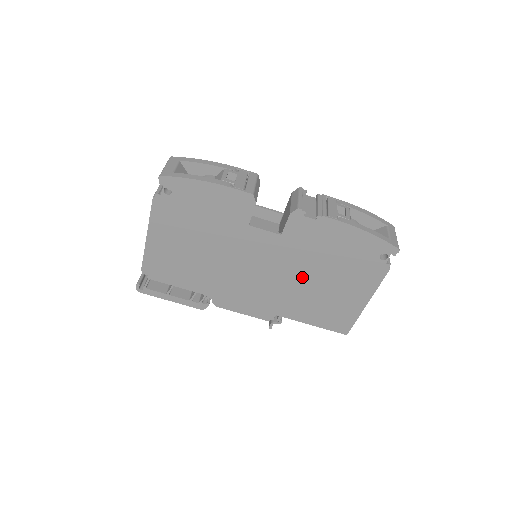
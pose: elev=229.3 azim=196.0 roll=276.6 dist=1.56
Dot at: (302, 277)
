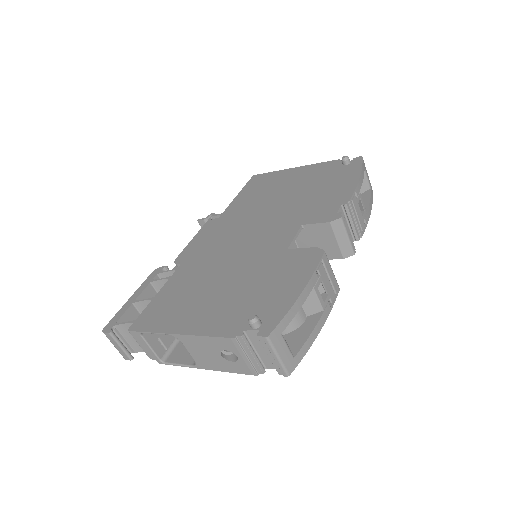
Dot at: occluded
